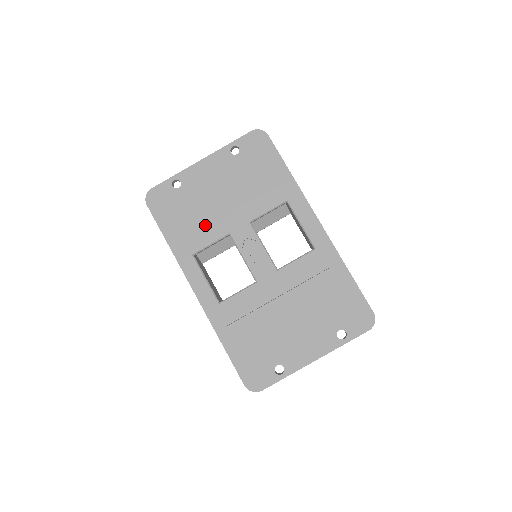
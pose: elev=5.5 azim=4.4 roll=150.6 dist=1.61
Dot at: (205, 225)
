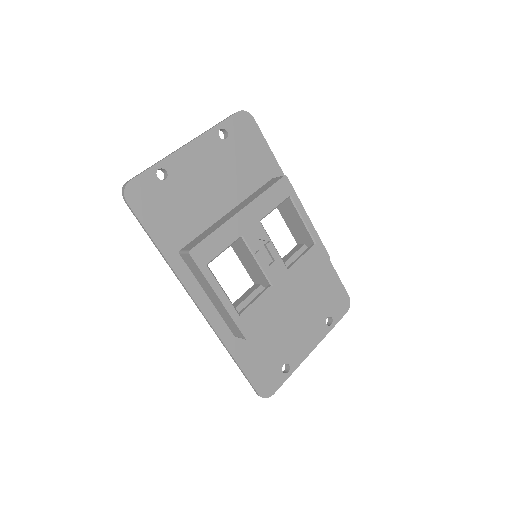
Dot at: (201, 225)
